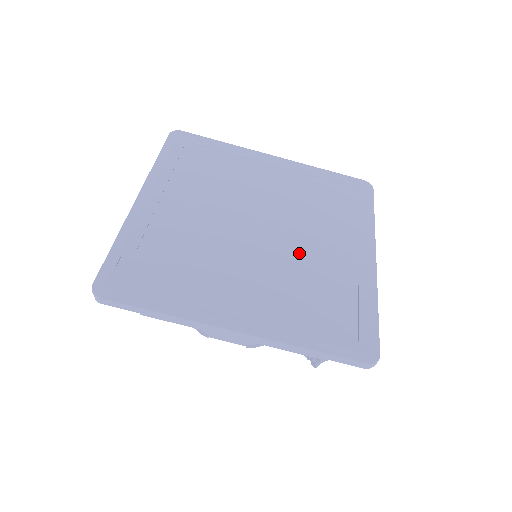
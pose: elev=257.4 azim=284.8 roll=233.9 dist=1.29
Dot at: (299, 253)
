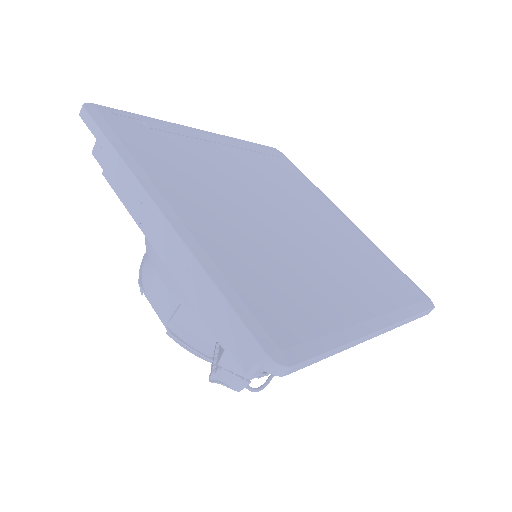
Dot at: (297, 251)
